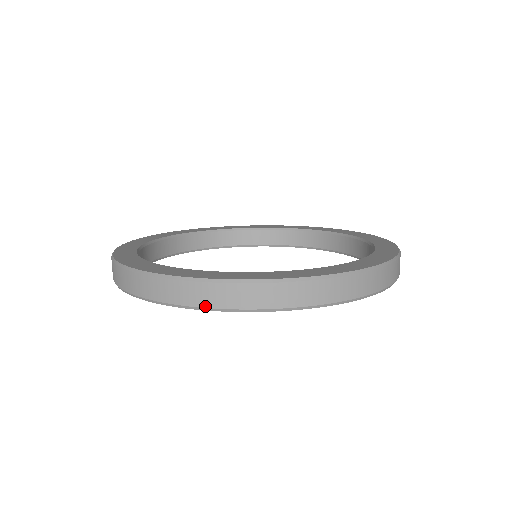
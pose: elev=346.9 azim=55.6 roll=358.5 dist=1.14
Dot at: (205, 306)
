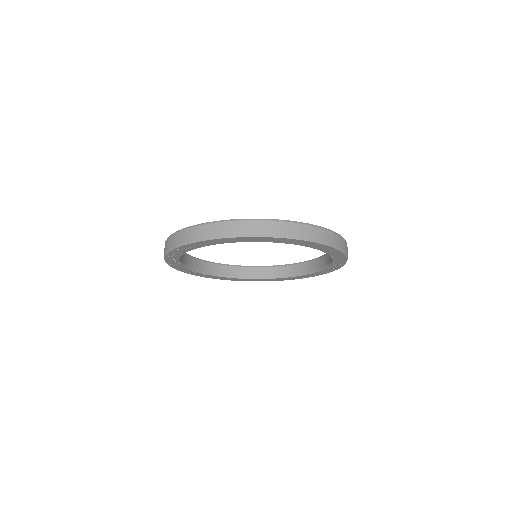
Dot at: (182, 243)
